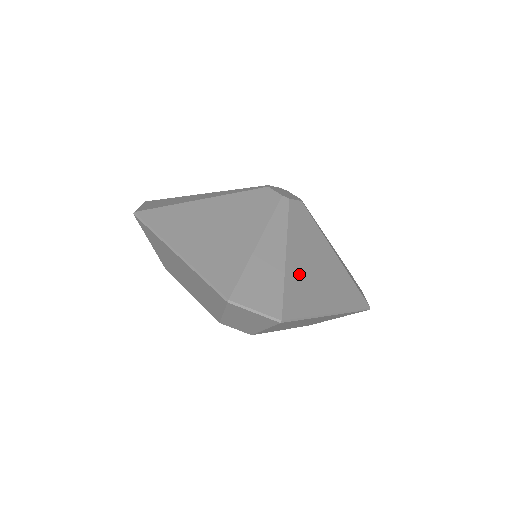
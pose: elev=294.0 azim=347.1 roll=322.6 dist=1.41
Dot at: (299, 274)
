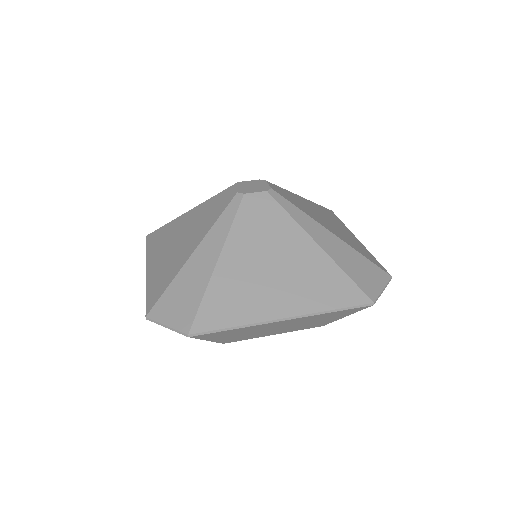
Dot at: (342, 237)
